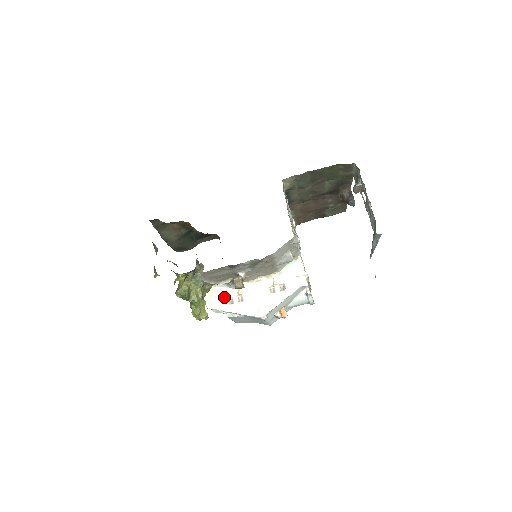
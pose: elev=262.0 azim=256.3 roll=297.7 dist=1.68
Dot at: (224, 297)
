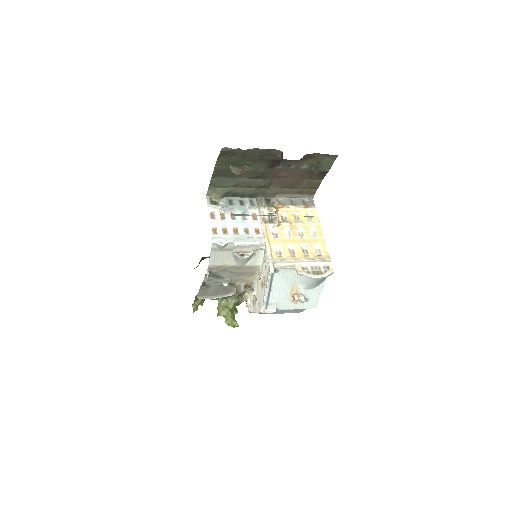
Dot at: (251, 301)
